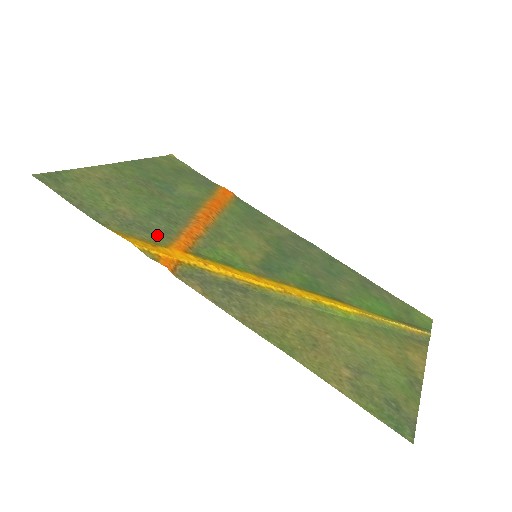
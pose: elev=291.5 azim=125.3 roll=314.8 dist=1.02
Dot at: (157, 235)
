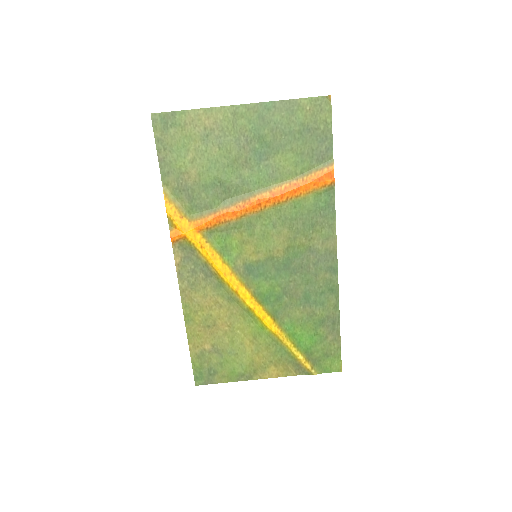
Dot at: (195, 207)
